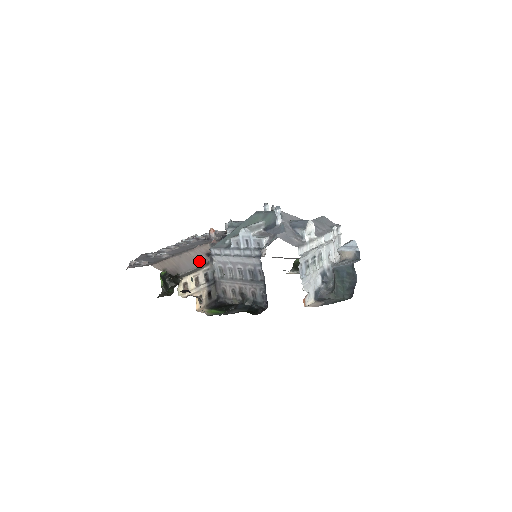
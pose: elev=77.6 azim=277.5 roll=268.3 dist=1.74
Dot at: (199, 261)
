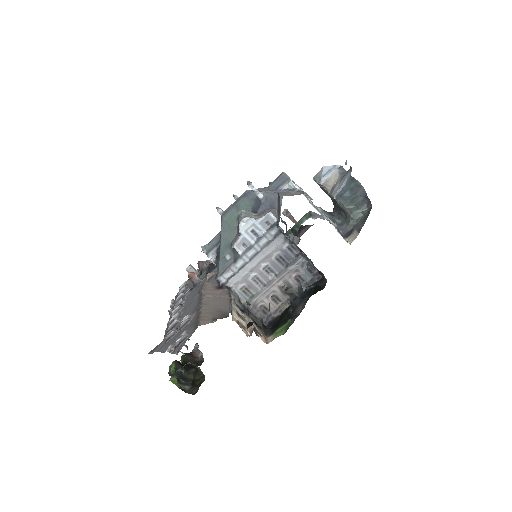
Dot at: (223, 296)
